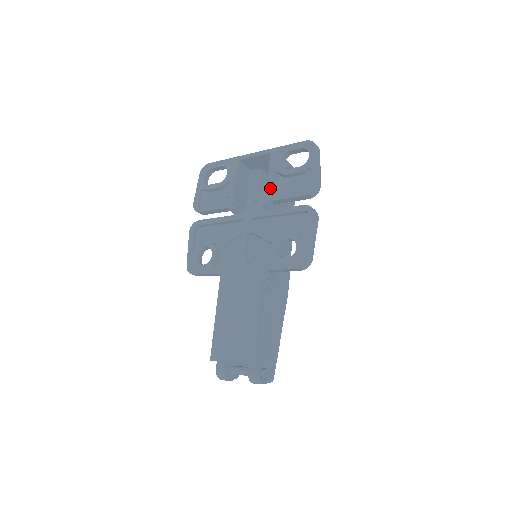
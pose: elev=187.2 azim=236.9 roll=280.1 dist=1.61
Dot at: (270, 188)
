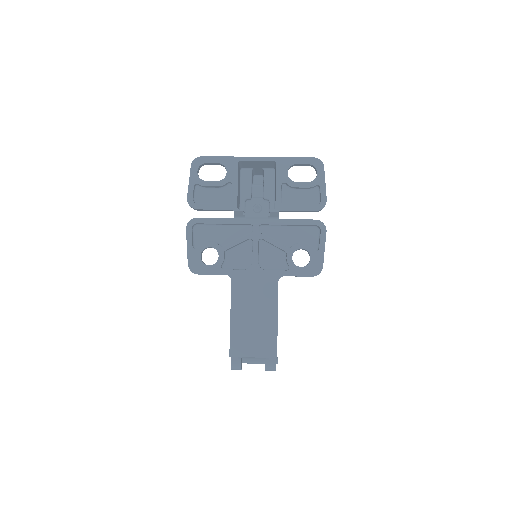
Dot at: (279, 198)
